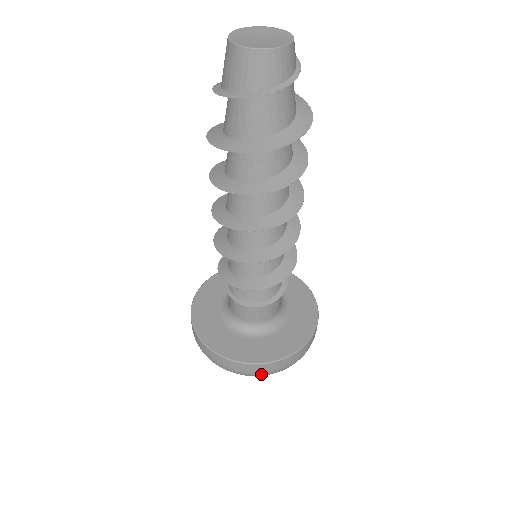
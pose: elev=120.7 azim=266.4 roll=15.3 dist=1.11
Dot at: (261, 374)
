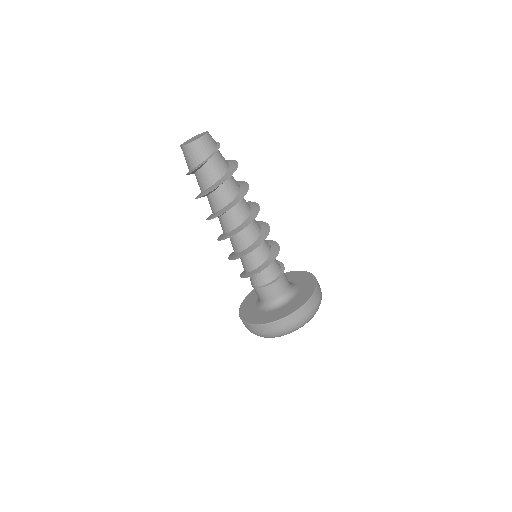
Dot at: (317, 306)
